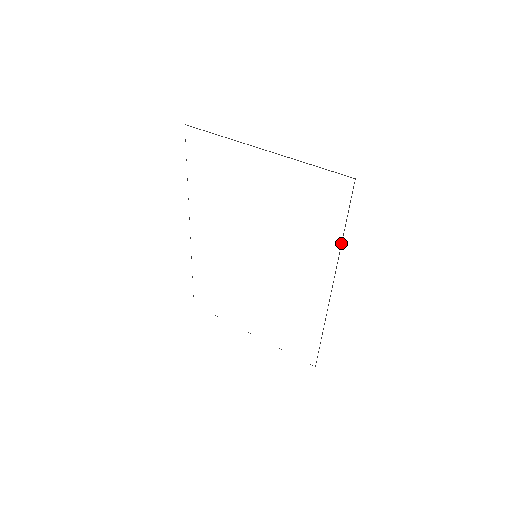
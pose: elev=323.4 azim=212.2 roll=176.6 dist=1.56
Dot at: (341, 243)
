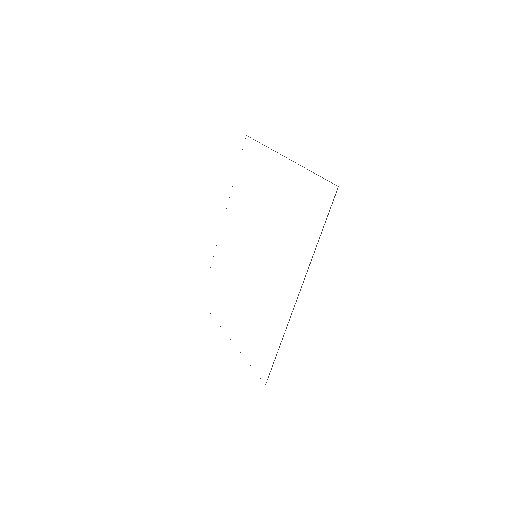
Dot at: occluded
